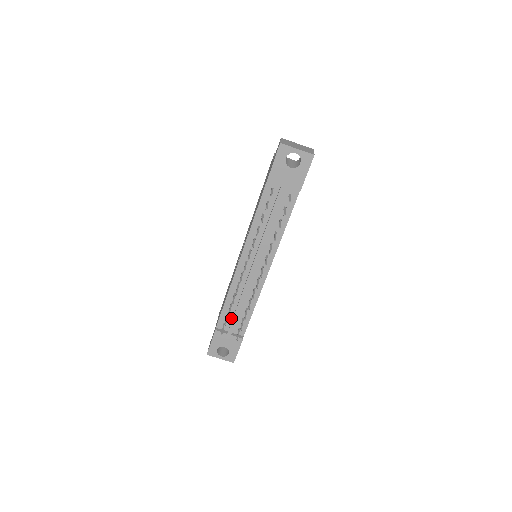
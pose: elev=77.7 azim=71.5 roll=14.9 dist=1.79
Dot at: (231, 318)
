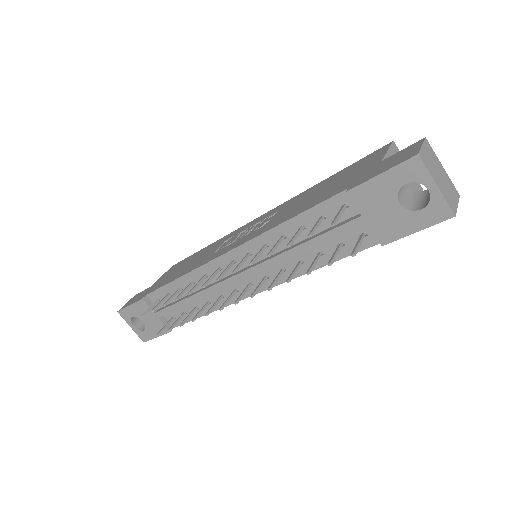
Dot at: (171, 301)
